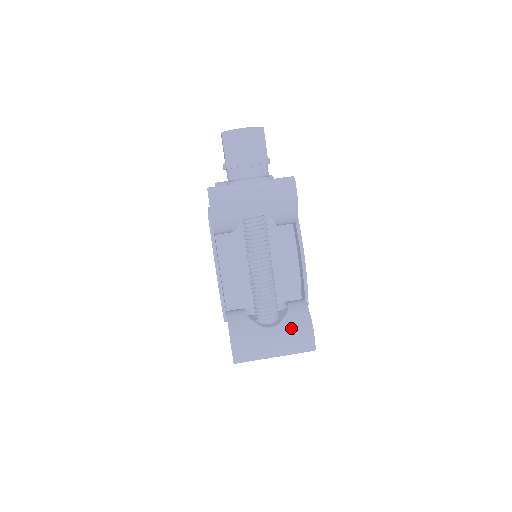
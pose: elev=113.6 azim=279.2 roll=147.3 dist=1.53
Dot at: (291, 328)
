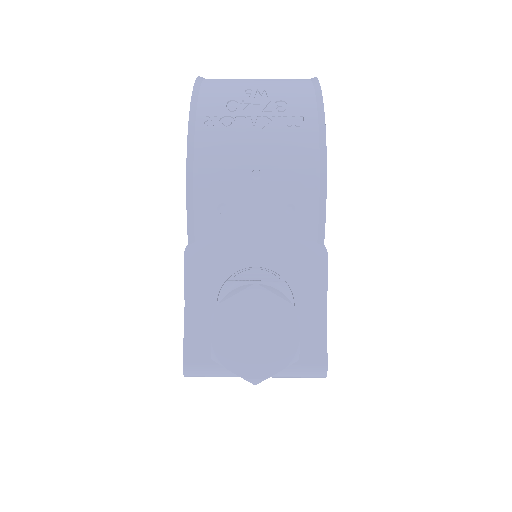
Dot at: occluded
